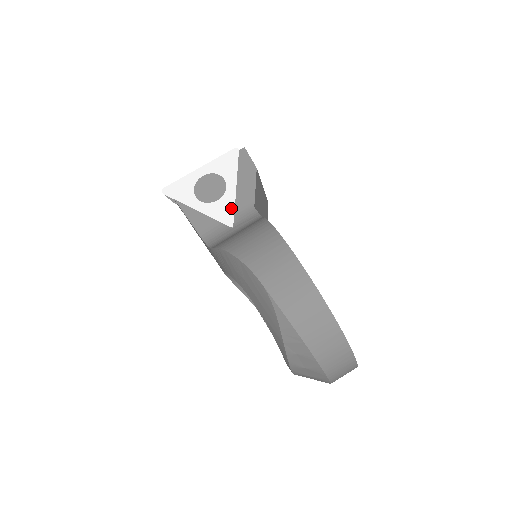
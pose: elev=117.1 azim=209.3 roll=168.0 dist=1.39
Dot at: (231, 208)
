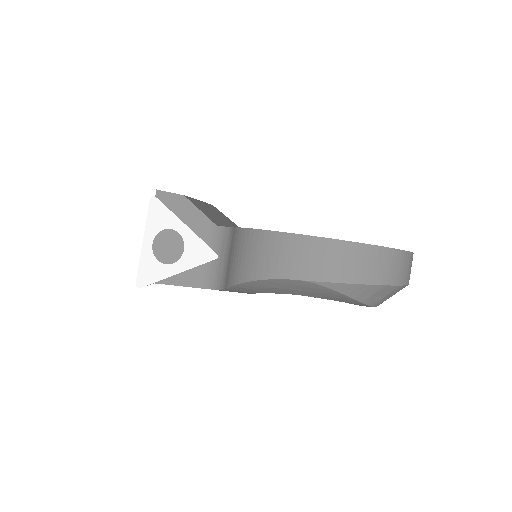
Dot at: (200, 244)
